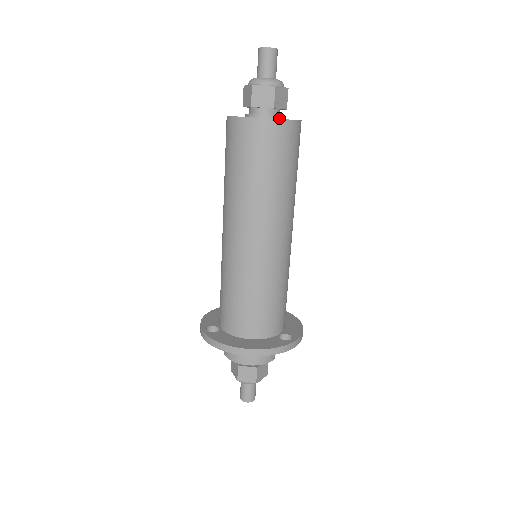
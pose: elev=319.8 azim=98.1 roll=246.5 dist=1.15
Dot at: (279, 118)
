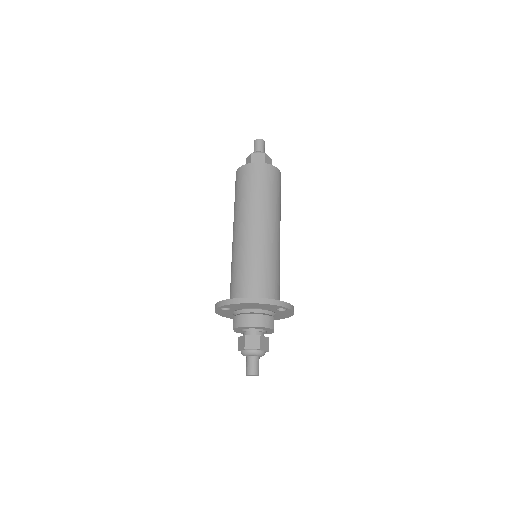
Dot at: occluded
